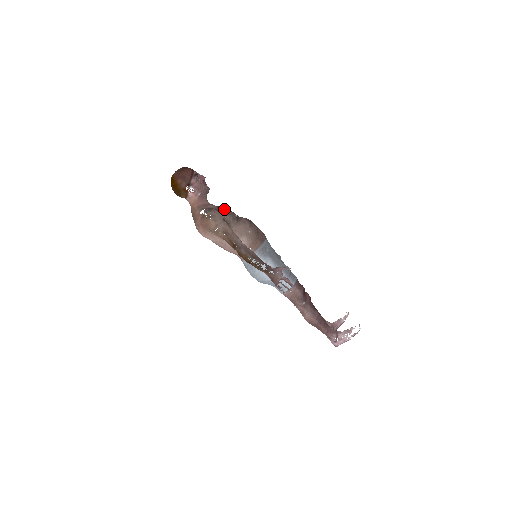
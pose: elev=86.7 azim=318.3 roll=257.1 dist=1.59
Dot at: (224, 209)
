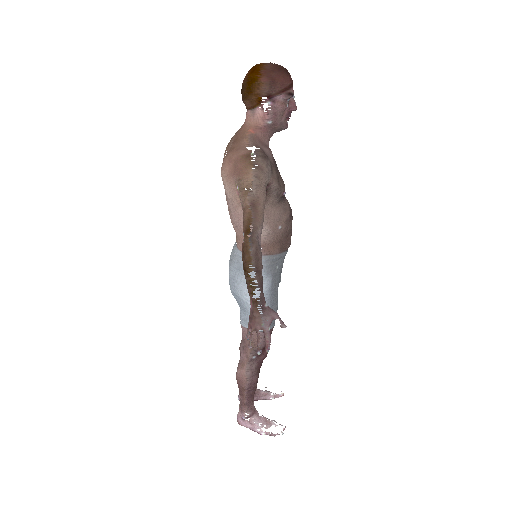
Dot at: occluded
